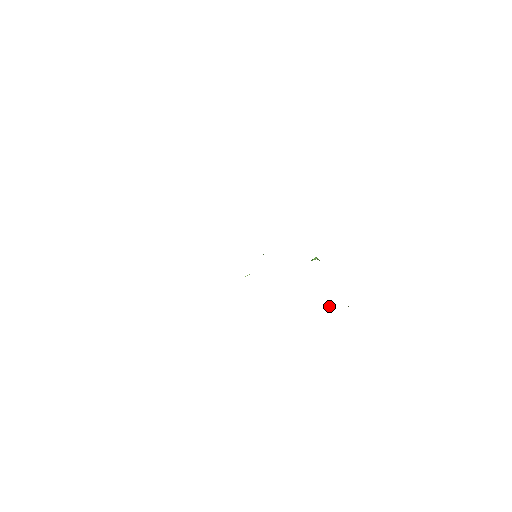
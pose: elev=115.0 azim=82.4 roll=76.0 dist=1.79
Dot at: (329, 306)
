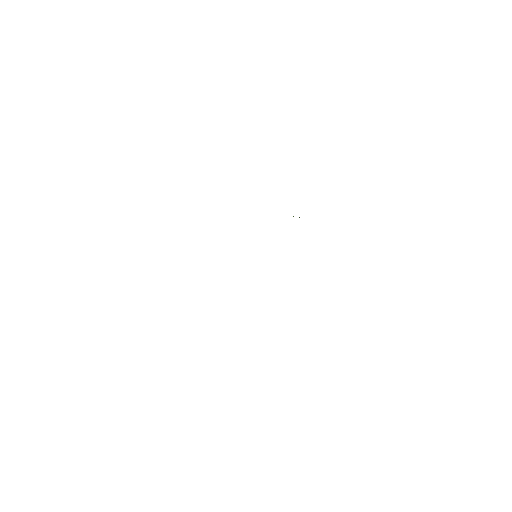
Dot at: occluded
